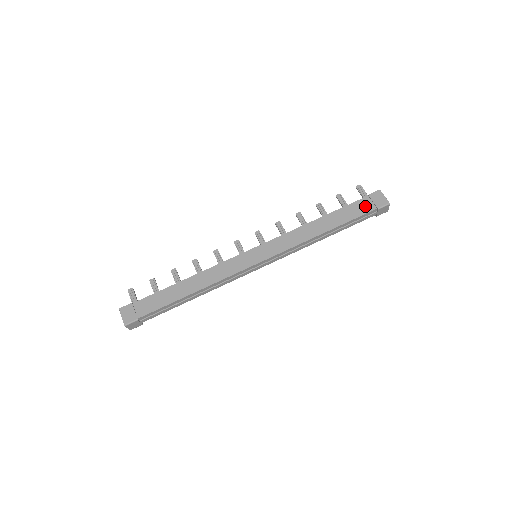
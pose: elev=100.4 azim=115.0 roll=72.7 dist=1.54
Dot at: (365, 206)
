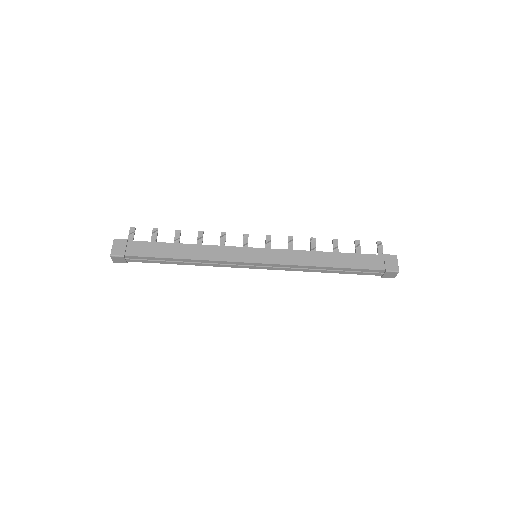
Dot at: (376, 263)
